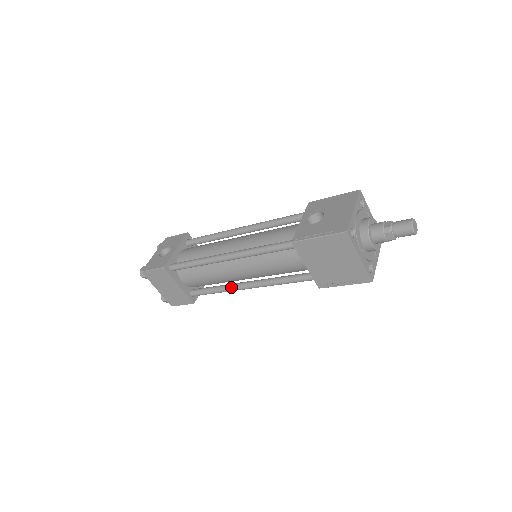
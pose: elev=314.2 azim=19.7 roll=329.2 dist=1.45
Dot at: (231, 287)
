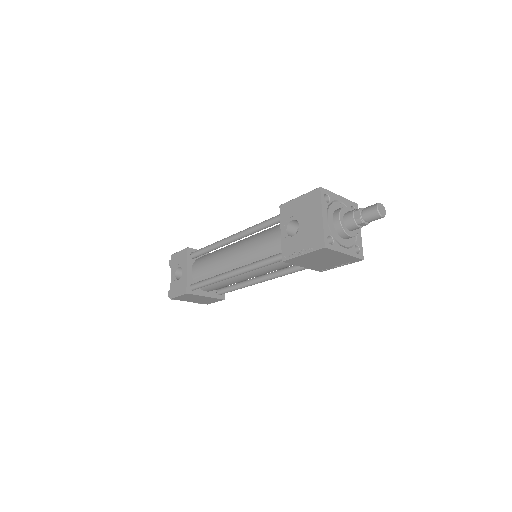
Dot at: (248, 284)
